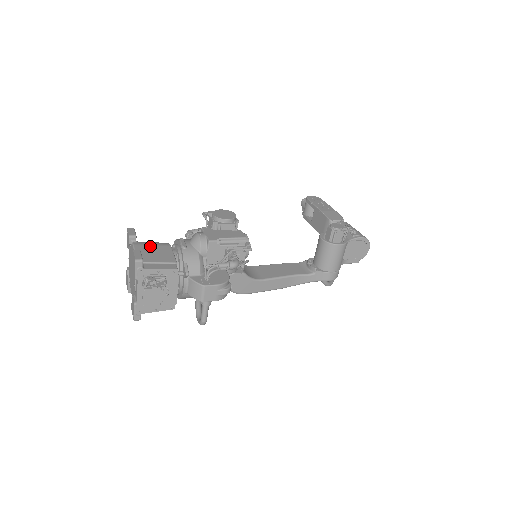
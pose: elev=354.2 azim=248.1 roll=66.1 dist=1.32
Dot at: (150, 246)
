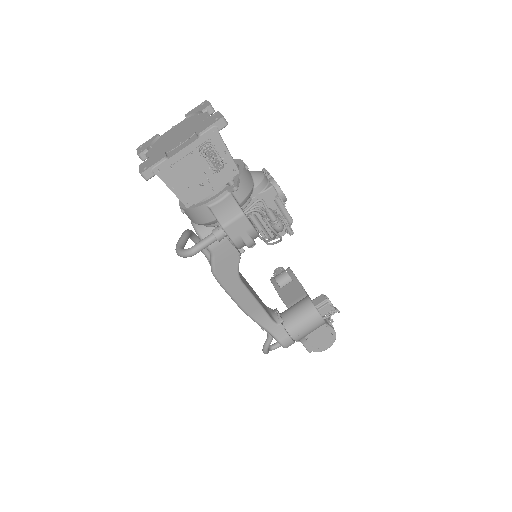
Dot at: occluded
